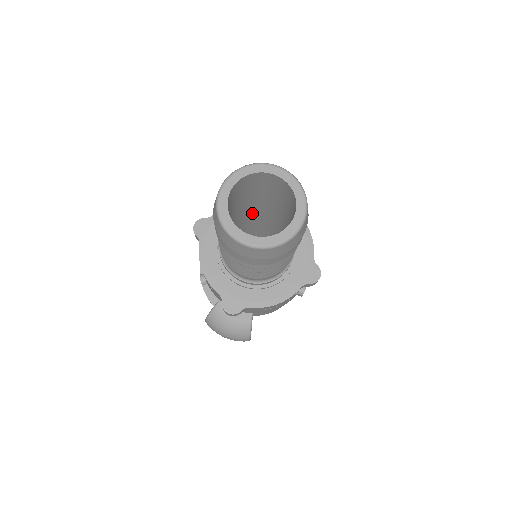
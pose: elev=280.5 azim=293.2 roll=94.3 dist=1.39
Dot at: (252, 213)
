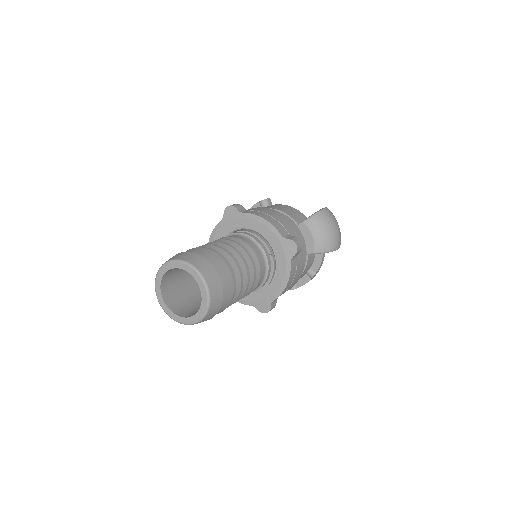
Dot at: occluded
